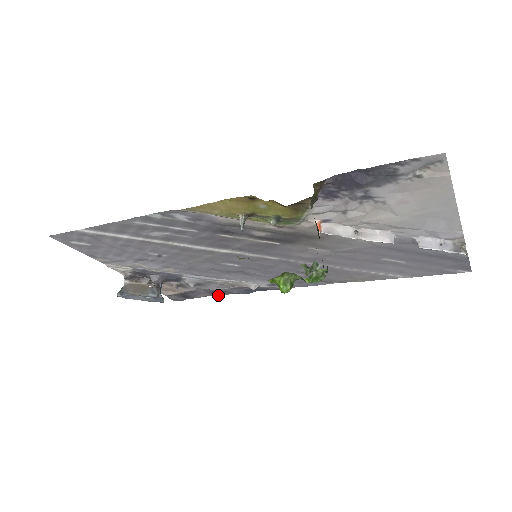
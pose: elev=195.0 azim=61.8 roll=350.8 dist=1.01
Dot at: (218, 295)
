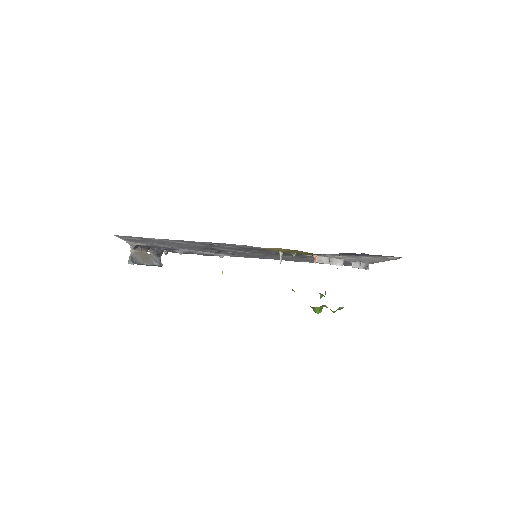
Dot at: (185, 253)
